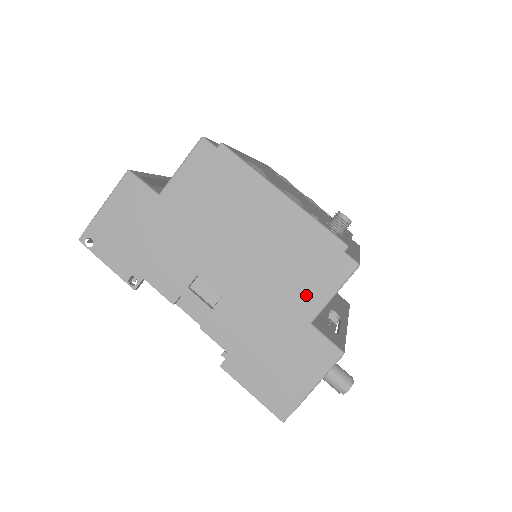
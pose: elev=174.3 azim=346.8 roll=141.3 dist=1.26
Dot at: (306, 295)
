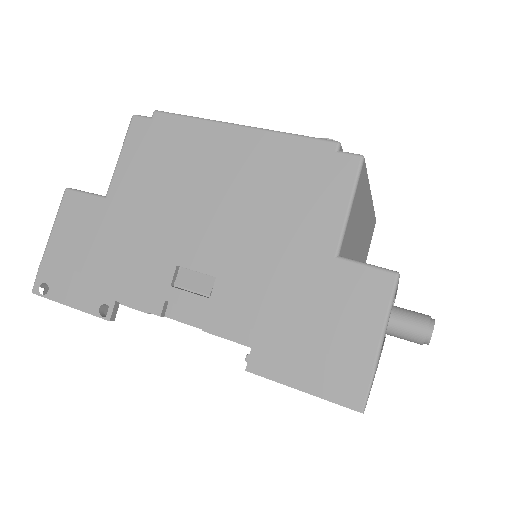
Dot at: (316, 223)
